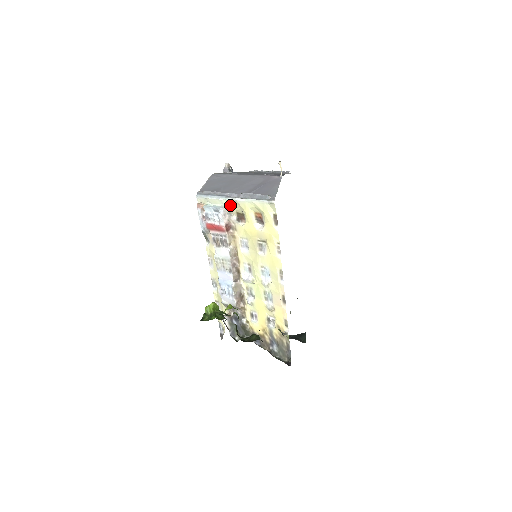
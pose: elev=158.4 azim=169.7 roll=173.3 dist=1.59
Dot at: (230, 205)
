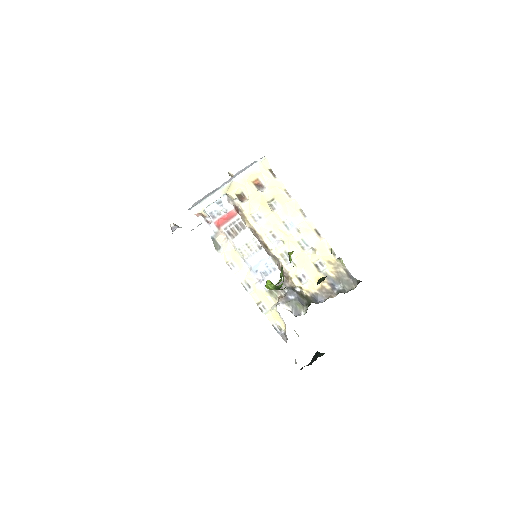
Dot at: (227, 193)
